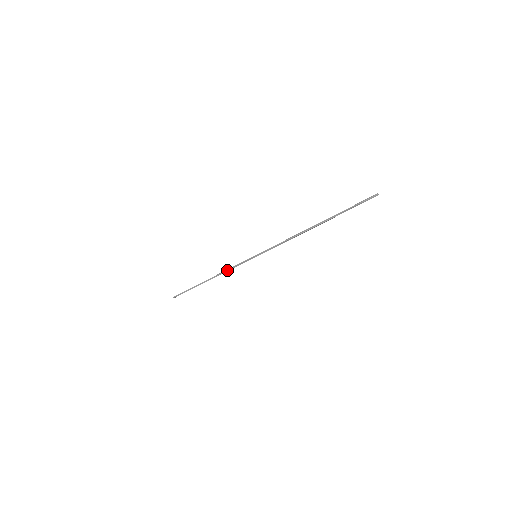
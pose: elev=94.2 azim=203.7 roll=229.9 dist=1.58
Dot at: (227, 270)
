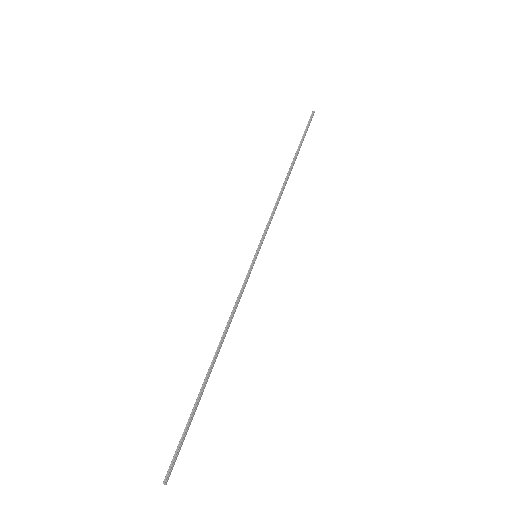
Dot at: (232, 313)
